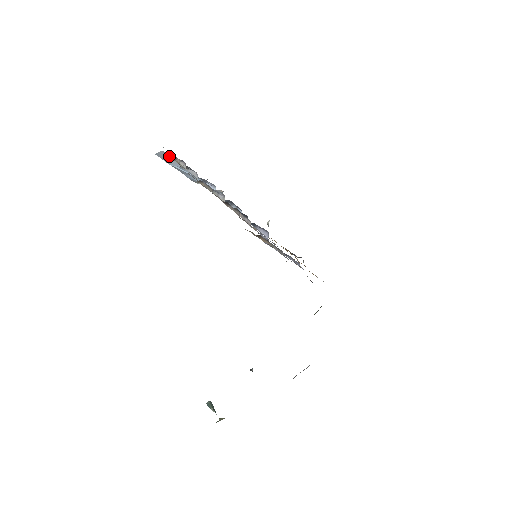
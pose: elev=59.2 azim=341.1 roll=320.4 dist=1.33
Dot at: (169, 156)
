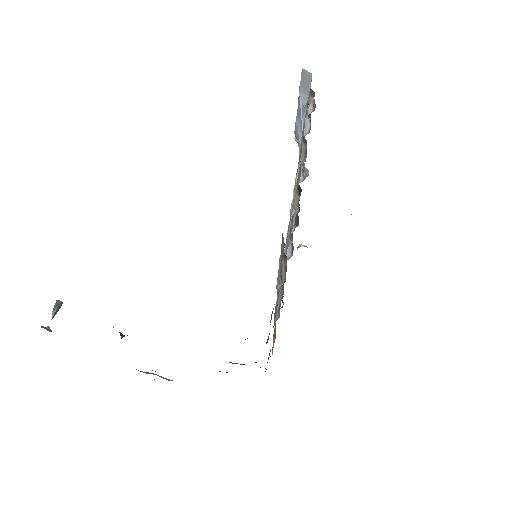
Dot at: (310, 86)
